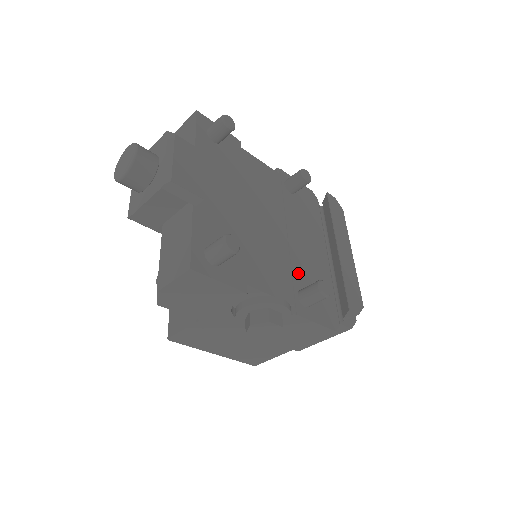
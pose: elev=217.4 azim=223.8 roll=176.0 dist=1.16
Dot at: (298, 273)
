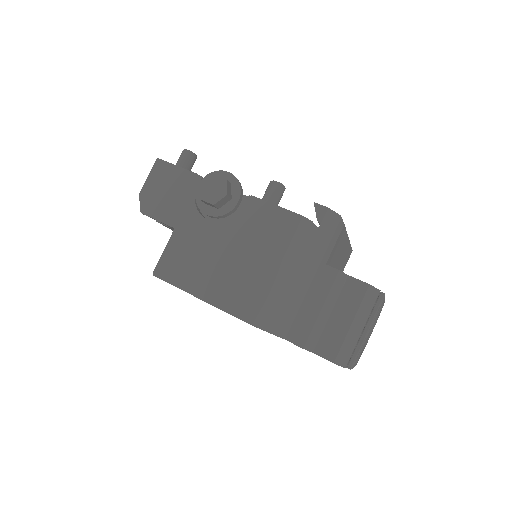
Dot at: occluded
